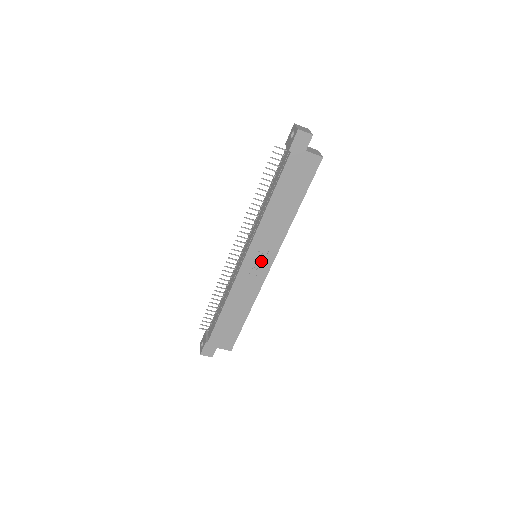
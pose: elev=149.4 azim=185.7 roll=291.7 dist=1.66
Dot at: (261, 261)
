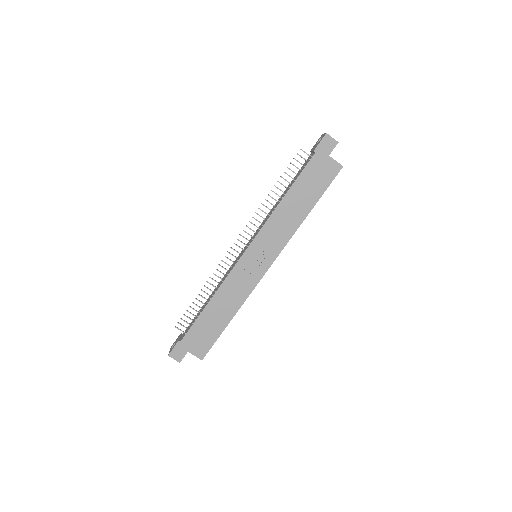
Dot at: (260, 259)
